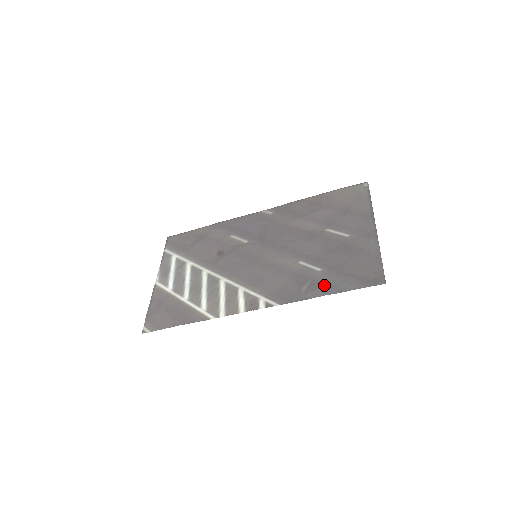
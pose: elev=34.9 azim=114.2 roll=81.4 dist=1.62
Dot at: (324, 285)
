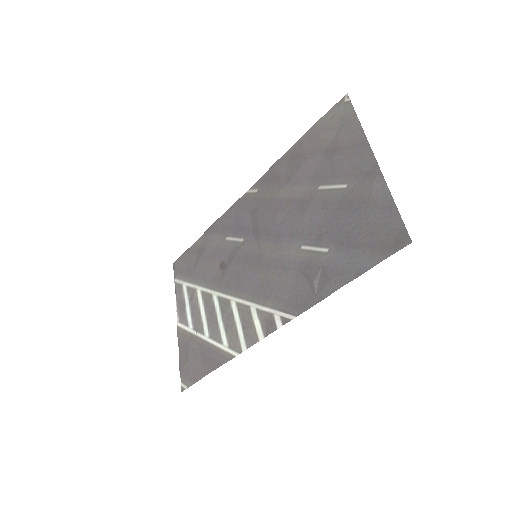
Dot at: (337, 272)
